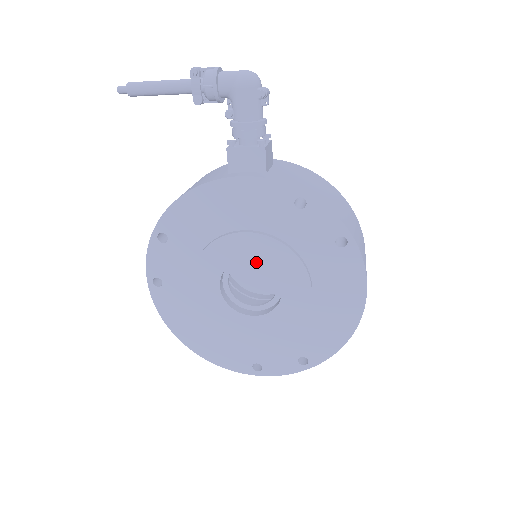
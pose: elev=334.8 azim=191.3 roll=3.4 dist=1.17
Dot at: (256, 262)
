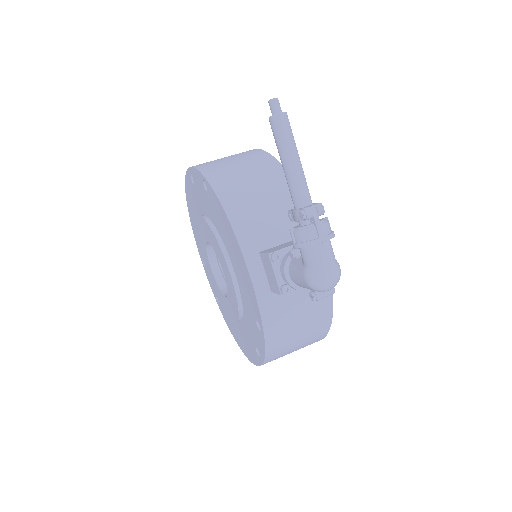
Dot at: occluded
